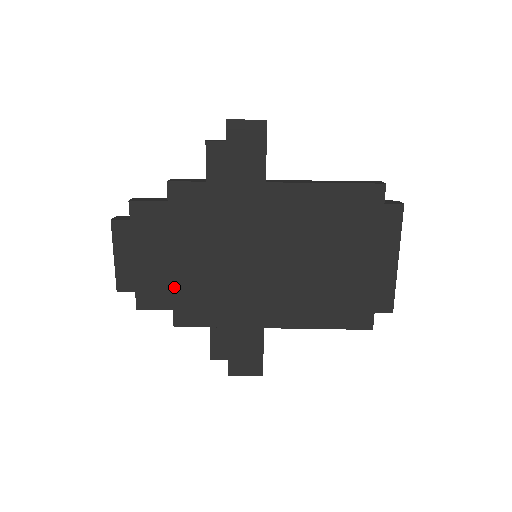
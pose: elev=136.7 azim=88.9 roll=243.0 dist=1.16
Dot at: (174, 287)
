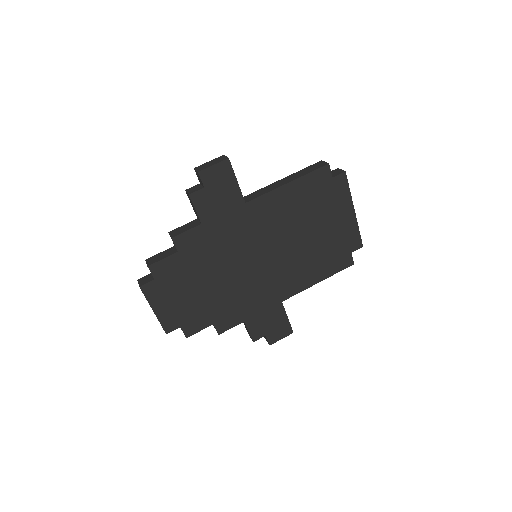
Dot at: (208, 309)
